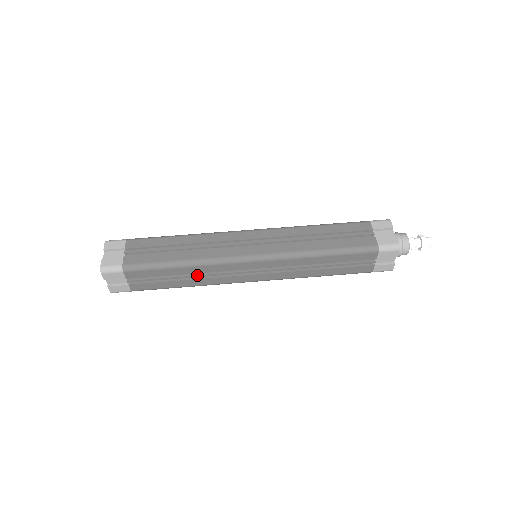
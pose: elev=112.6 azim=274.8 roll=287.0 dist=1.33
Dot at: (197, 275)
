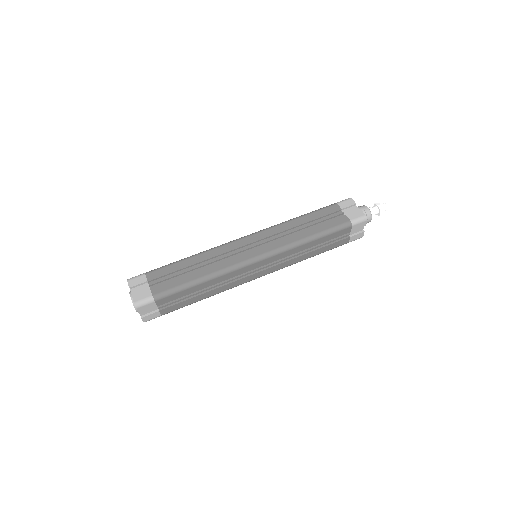
Dot at: (215, 286)
